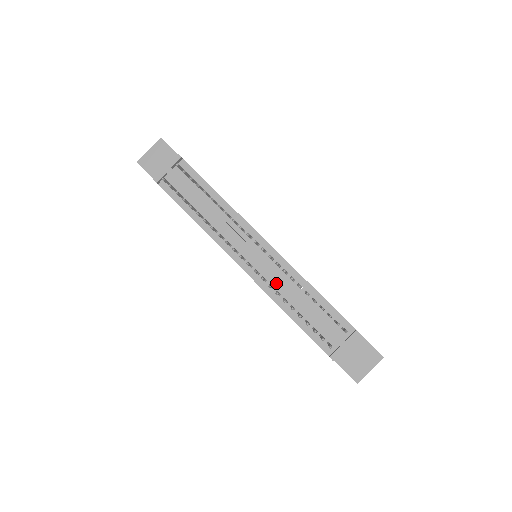
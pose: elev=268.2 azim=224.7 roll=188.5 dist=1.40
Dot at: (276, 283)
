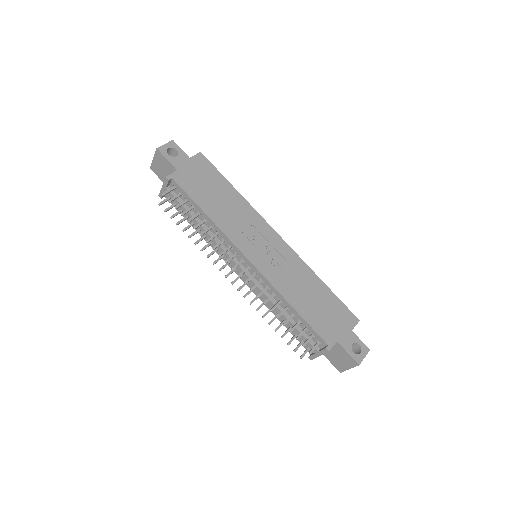
Dot at: occluded
